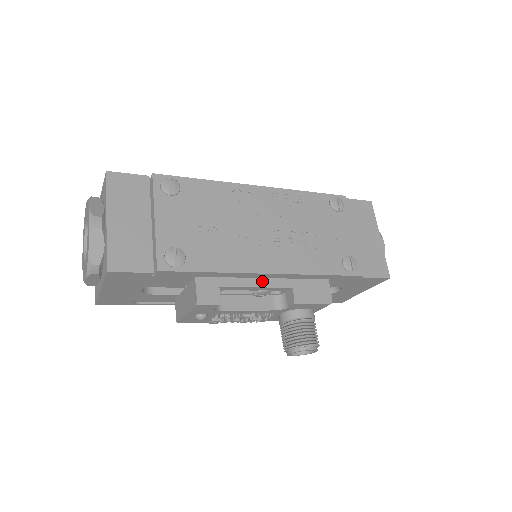
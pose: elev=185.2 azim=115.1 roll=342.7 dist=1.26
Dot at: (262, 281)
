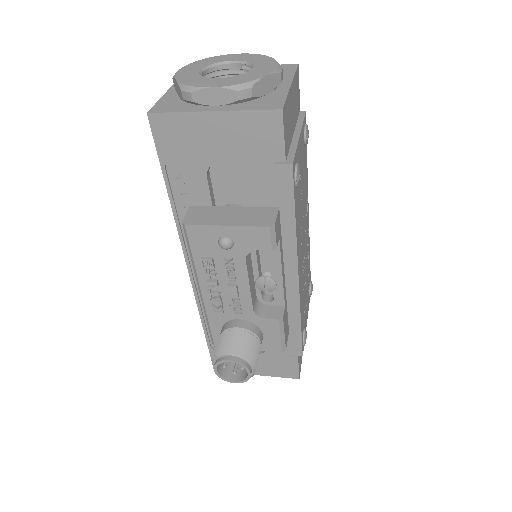
Dot at: (284, 275)
